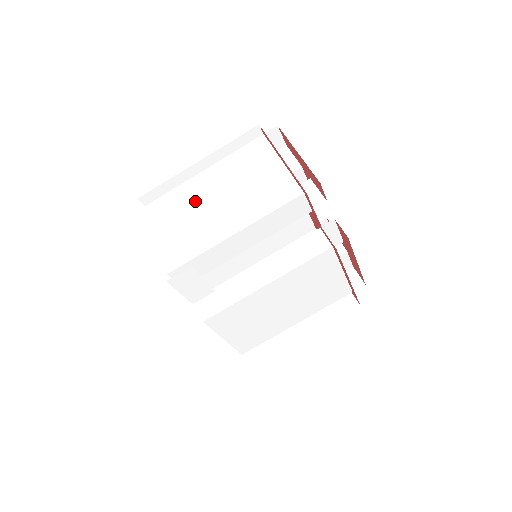
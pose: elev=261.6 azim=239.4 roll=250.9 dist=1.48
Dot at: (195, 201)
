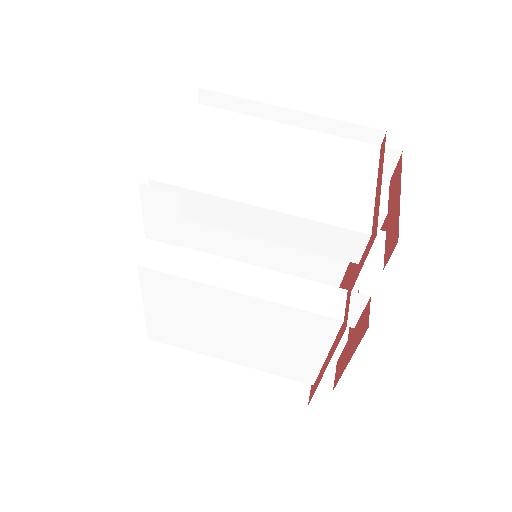
Dot at: (251, 142)
